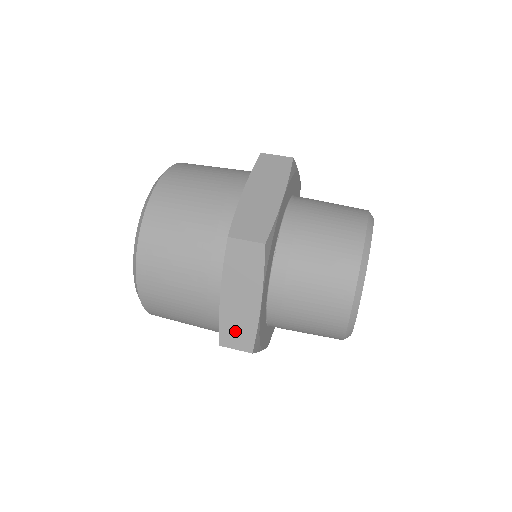
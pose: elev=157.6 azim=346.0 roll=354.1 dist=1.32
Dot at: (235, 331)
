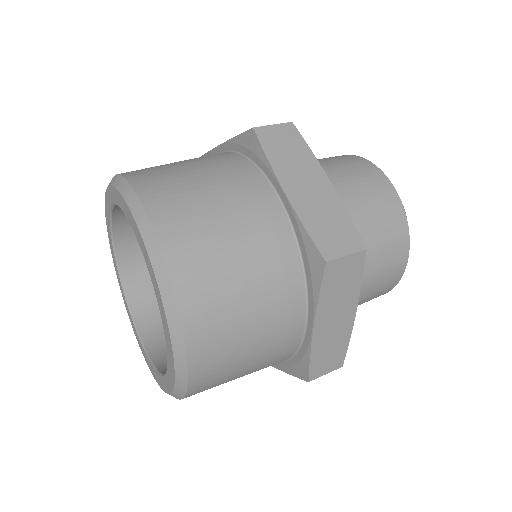
Dot at: (327, 357)
